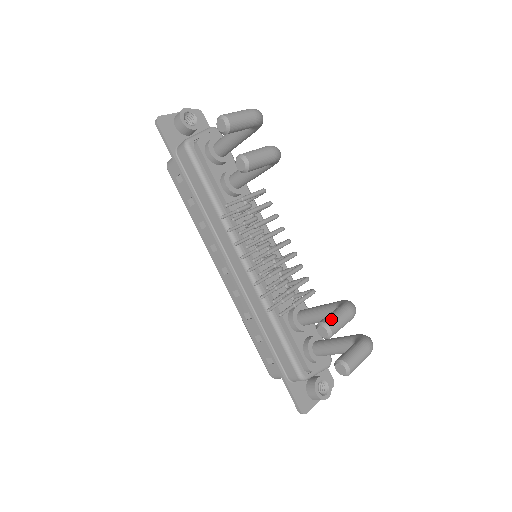
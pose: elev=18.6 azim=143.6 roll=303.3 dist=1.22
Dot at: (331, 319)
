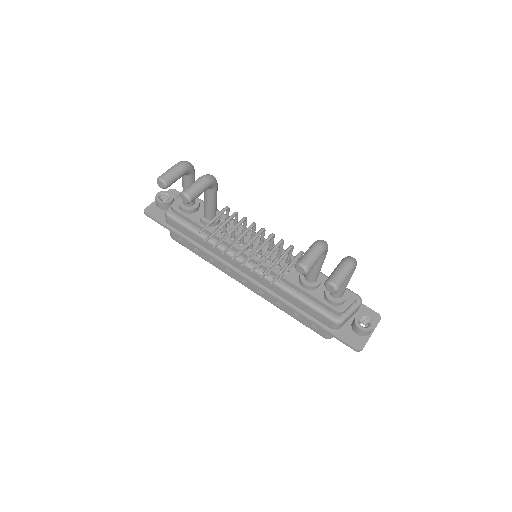
Dot at: (302, 258)
